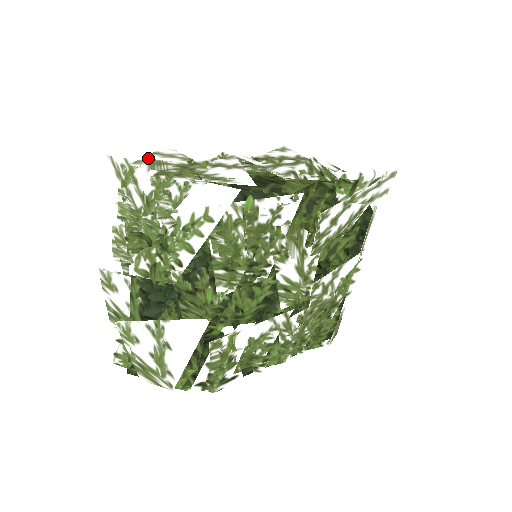
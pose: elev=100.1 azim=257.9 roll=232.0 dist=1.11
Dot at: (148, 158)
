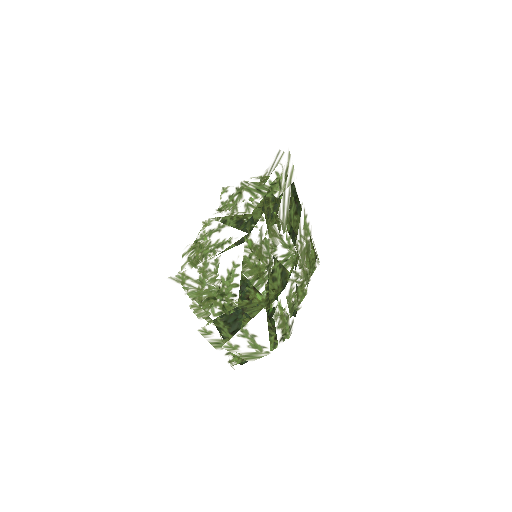
Dot at: (188, 263)
